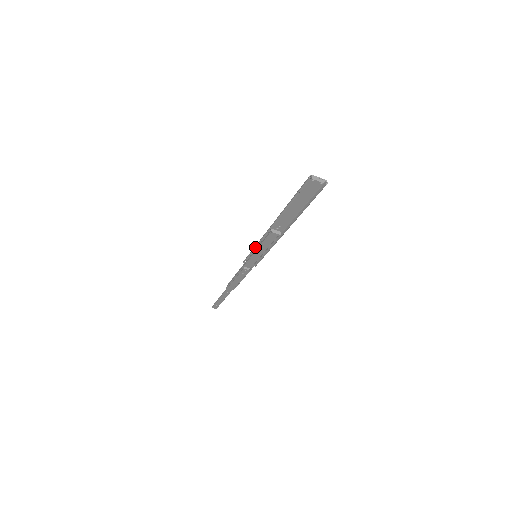
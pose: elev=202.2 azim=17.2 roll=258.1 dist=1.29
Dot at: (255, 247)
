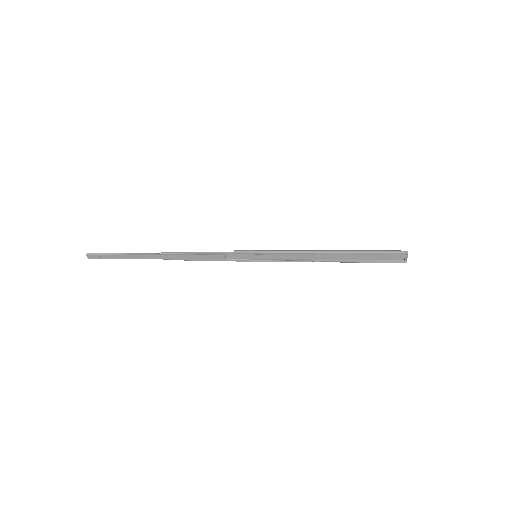
Dot at: (275, 251)
